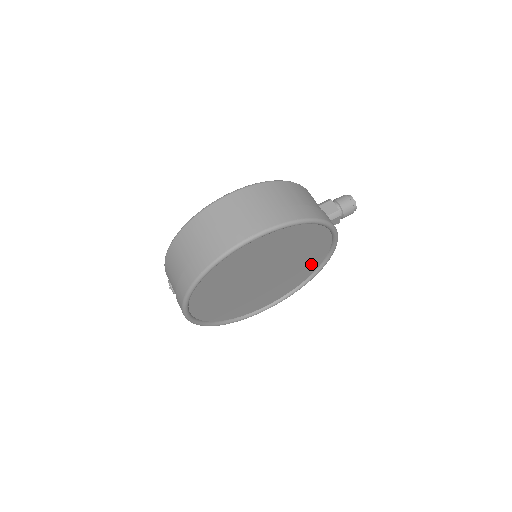
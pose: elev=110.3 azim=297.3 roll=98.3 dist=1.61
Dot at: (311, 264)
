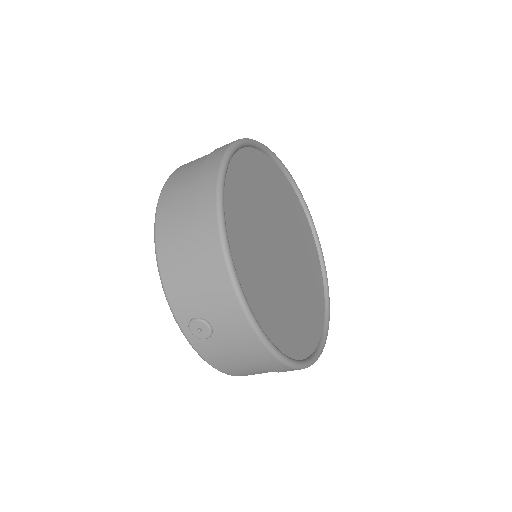
Dot at: (310, 248)
